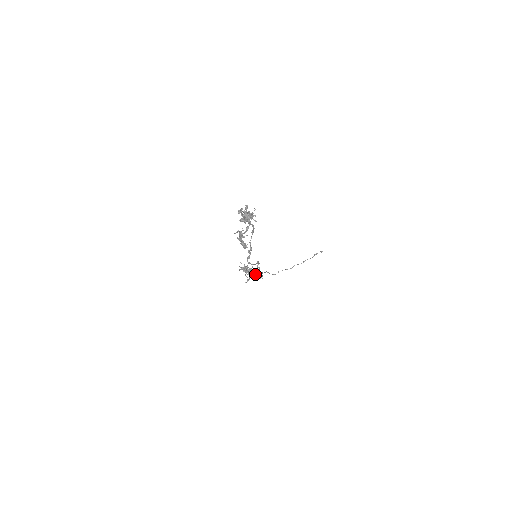
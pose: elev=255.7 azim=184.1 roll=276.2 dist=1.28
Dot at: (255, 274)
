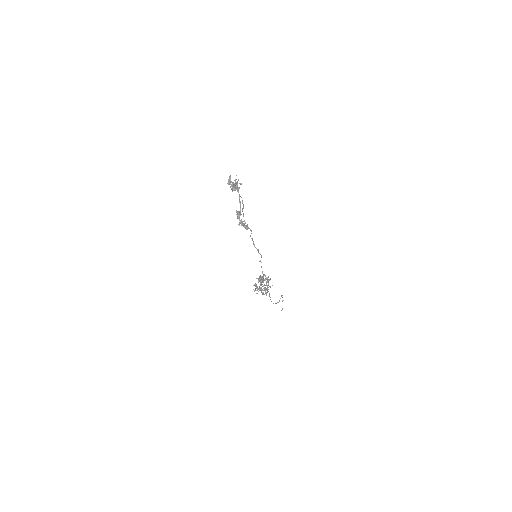
Dot at: occluded
